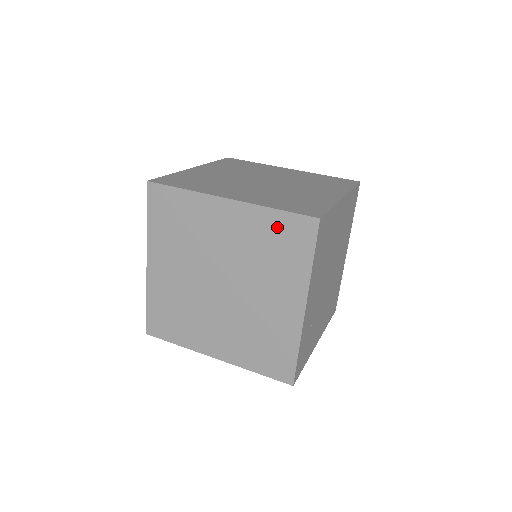
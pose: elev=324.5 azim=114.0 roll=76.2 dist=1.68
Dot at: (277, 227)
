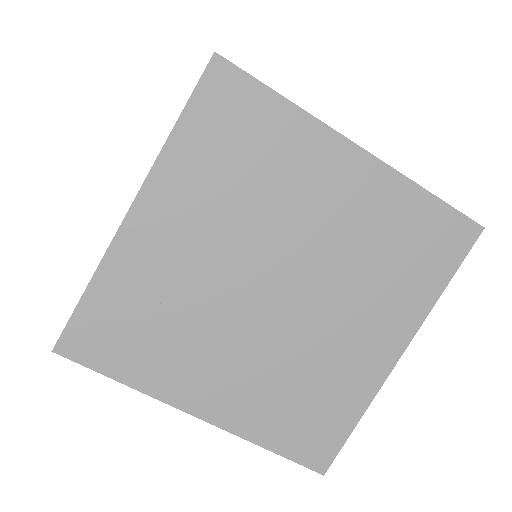
Dot at: occluded
